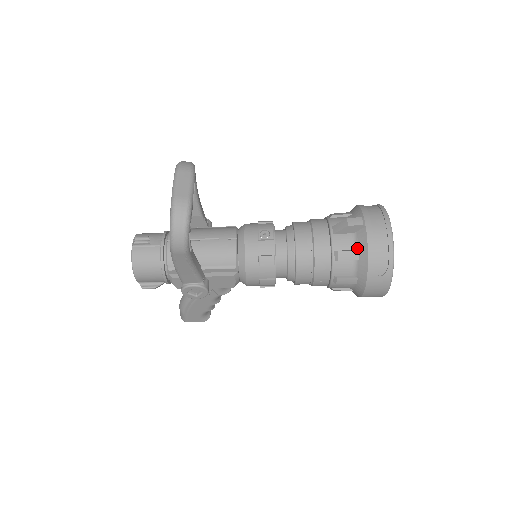
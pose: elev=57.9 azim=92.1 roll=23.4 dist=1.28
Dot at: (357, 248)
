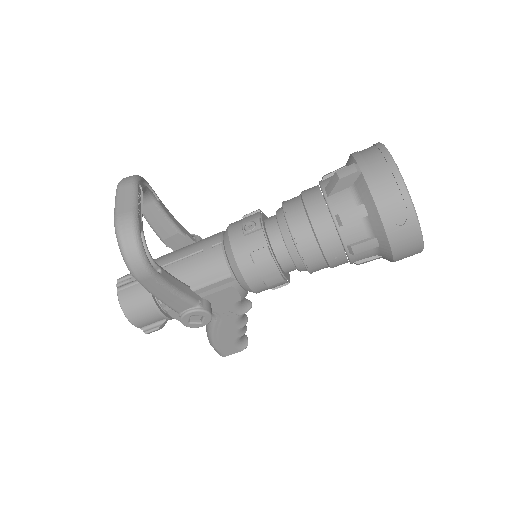
Dot at: (361, 202)
